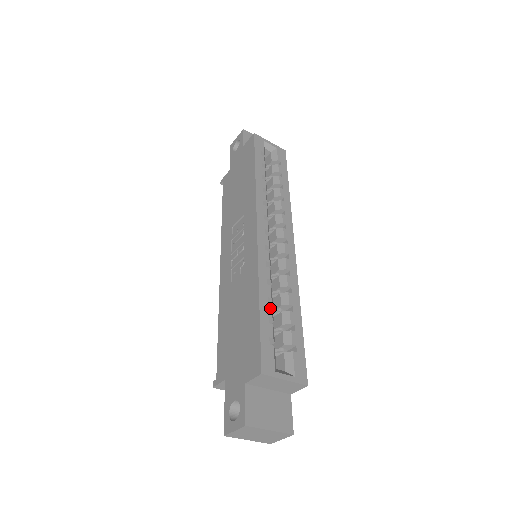
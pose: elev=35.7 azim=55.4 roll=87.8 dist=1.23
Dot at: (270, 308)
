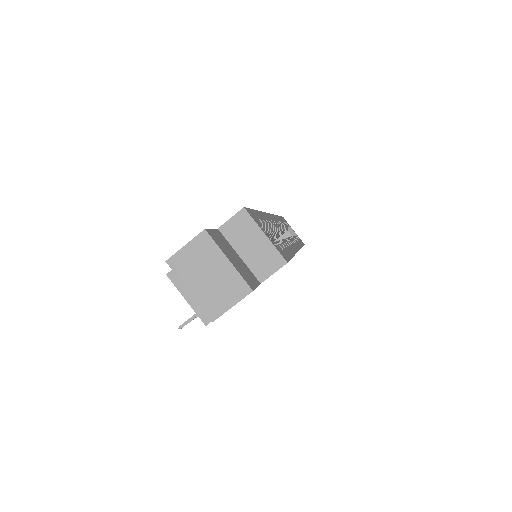
Dot at: (266, 222)
